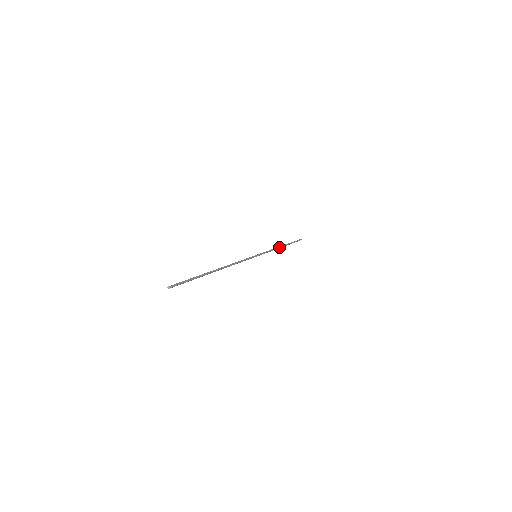
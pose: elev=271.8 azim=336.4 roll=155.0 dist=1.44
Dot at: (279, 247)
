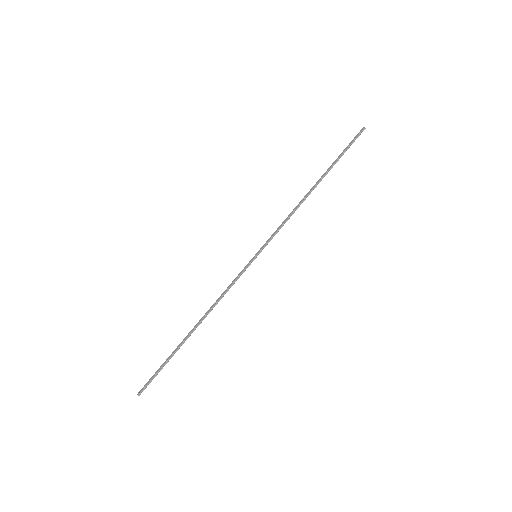
Dot at: (304, 199)
